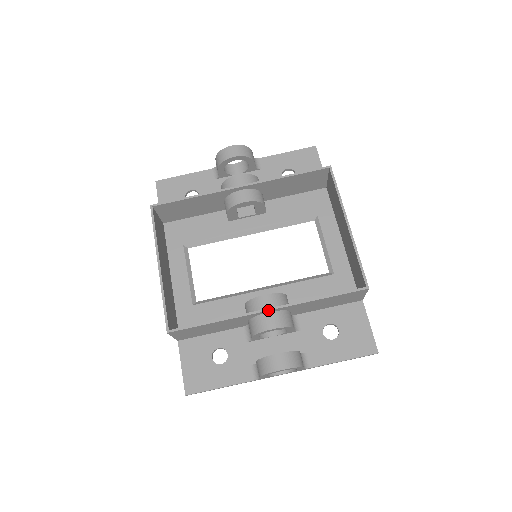
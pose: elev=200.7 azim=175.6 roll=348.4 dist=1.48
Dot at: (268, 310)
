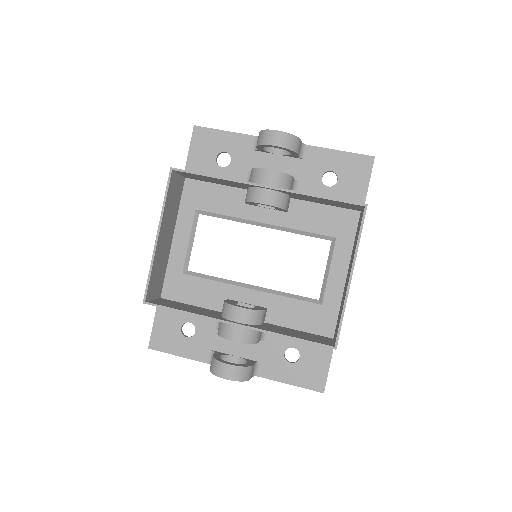
Dot at: (236, 325)
